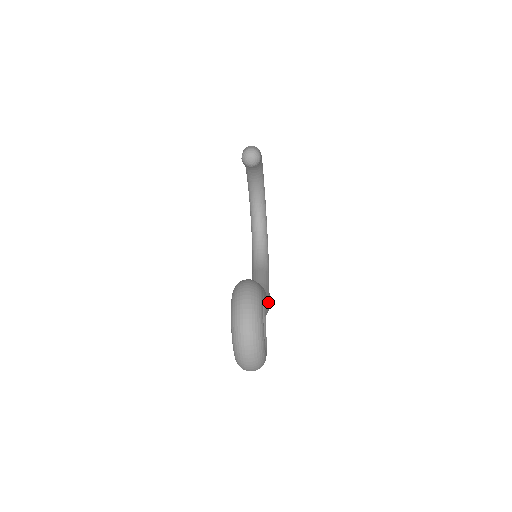
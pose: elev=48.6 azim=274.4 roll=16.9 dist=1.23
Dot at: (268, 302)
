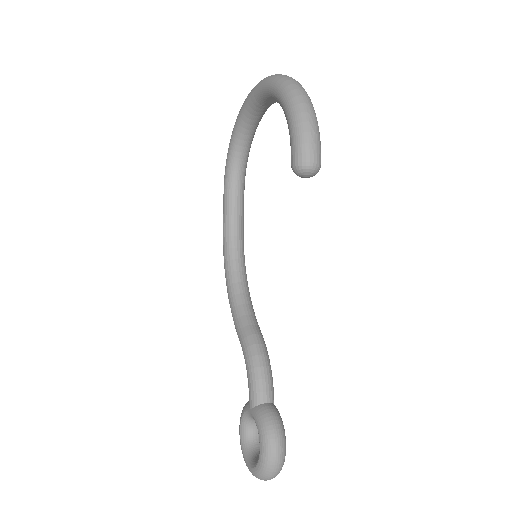
Dot at: occluded
